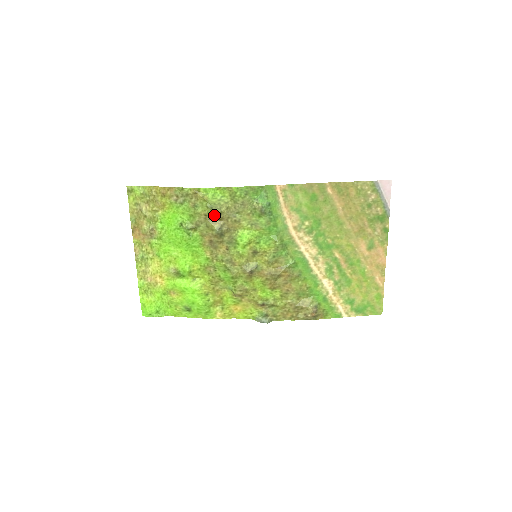
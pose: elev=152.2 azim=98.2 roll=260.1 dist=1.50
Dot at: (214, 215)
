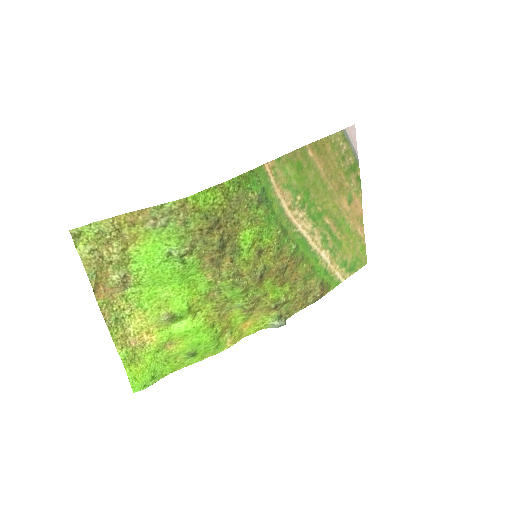
Dot at: (212, 226)
